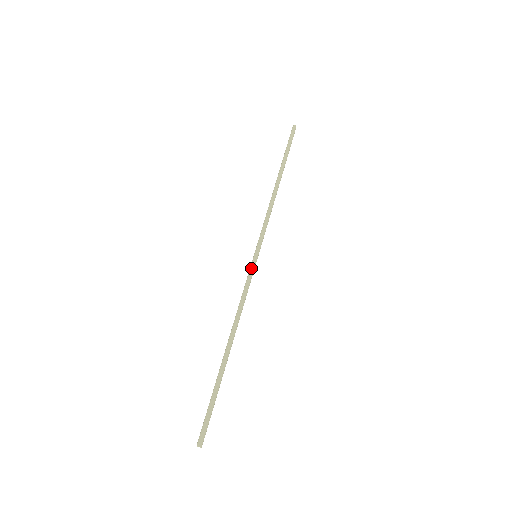
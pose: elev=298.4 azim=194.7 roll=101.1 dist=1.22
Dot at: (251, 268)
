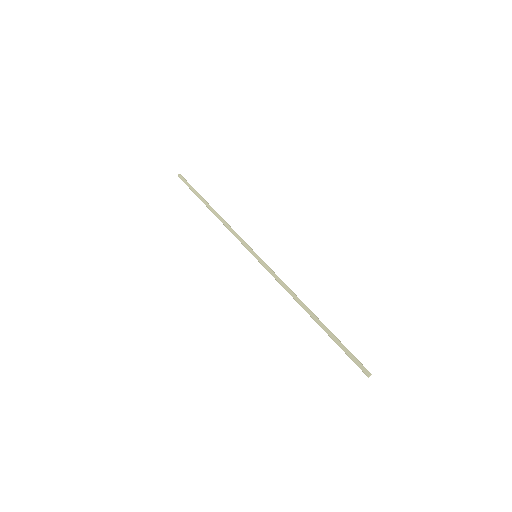
Dot at: (262, 265)
